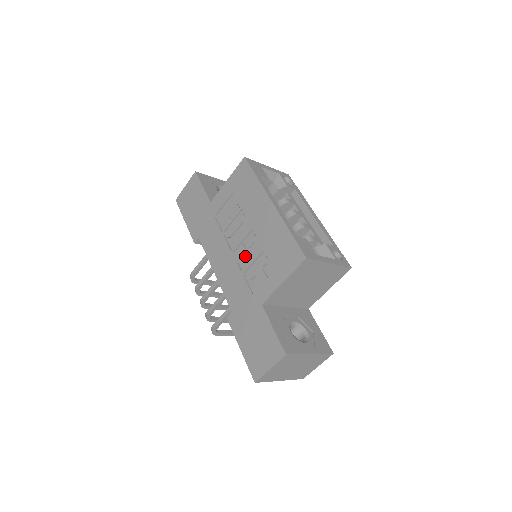
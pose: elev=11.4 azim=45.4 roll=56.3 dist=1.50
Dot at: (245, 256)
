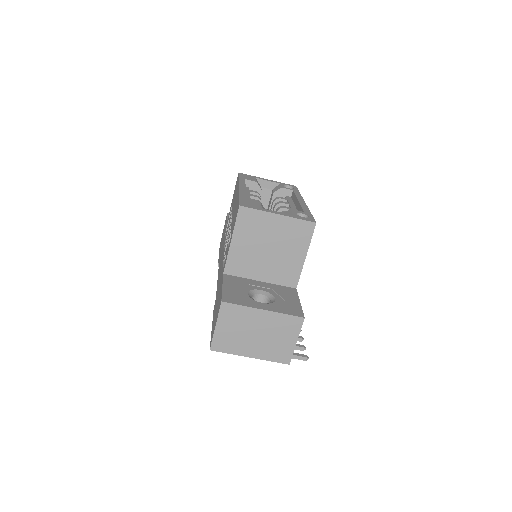
Dot at: occluded
